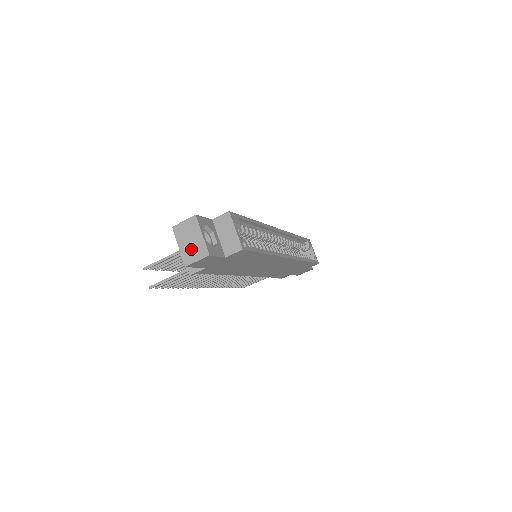
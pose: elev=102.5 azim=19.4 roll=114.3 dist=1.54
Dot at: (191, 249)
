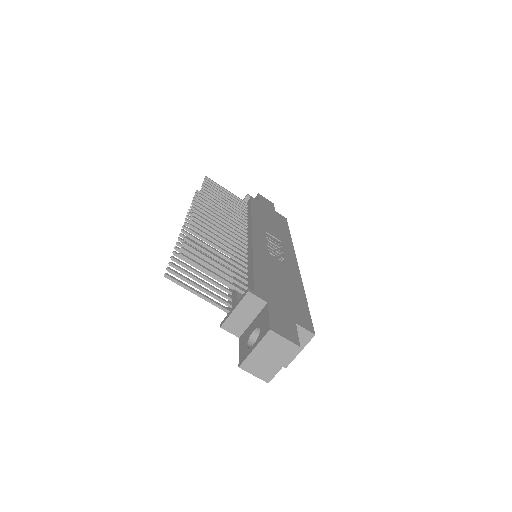
Dot at: (261, 363)
